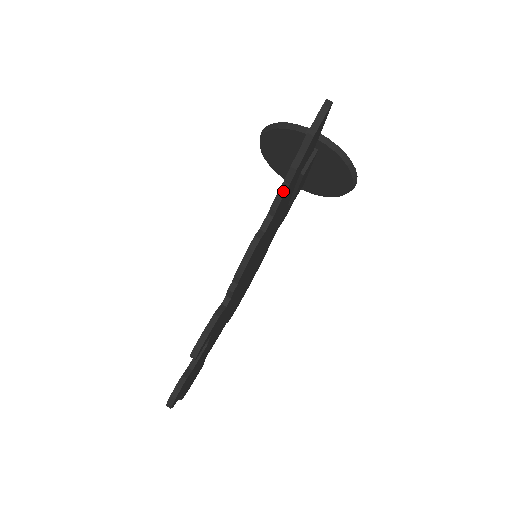
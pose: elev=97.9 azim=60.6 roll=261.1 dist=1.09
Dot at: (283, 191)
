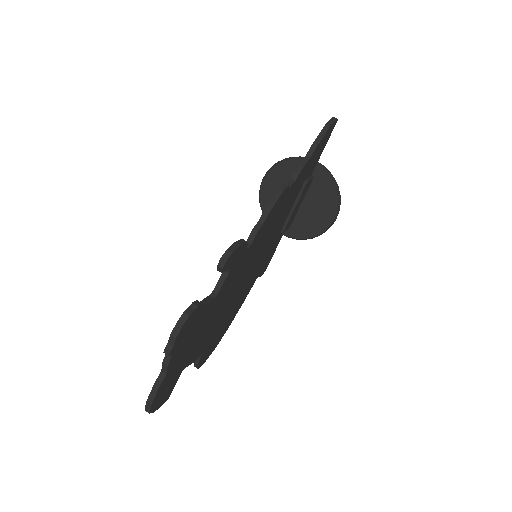
Dot at: (305, 161)
